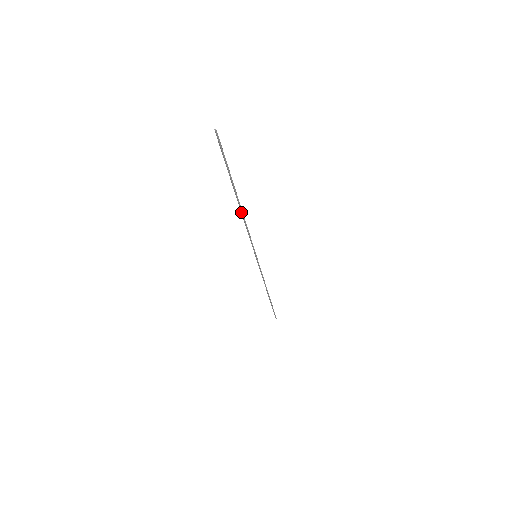
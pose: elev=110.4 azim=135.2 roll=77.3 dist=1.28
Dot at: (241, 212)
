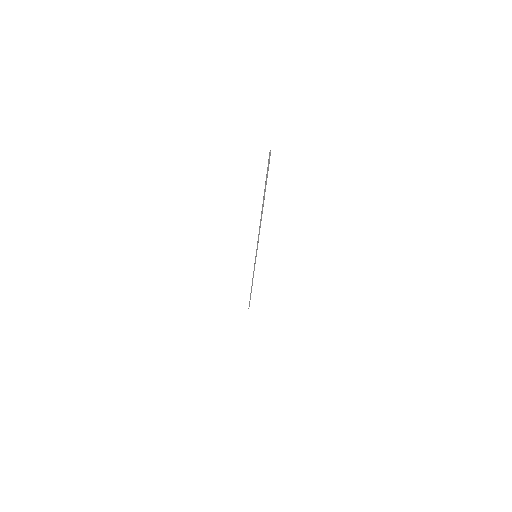
Dot at: (260, 219)
